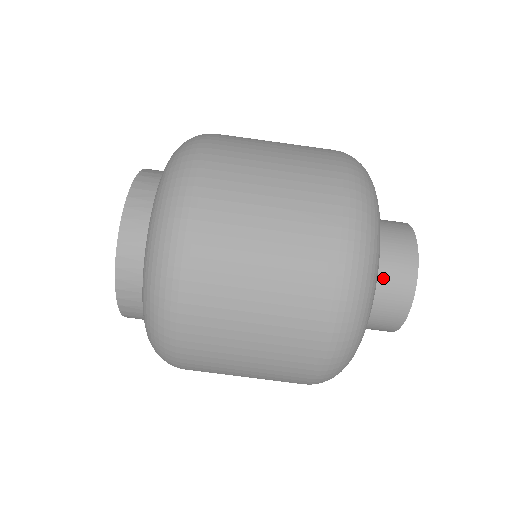
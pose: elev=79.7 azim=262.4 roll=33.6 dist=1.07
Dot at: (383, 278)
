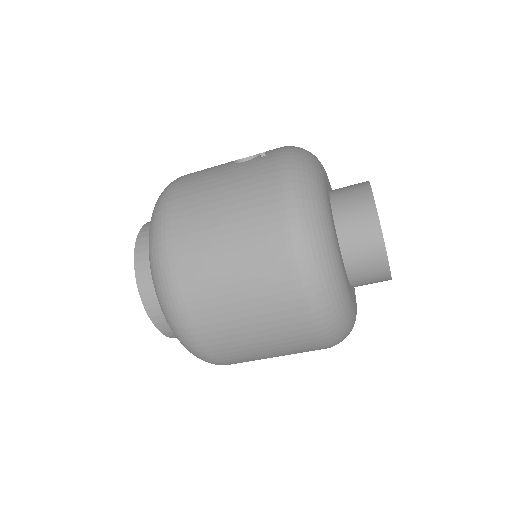
Dot at: (355, 258)
